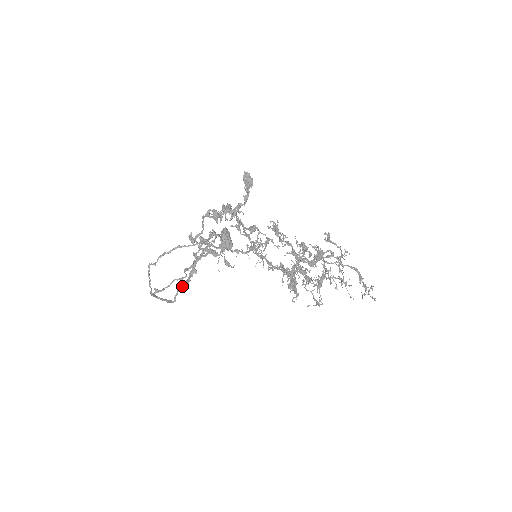
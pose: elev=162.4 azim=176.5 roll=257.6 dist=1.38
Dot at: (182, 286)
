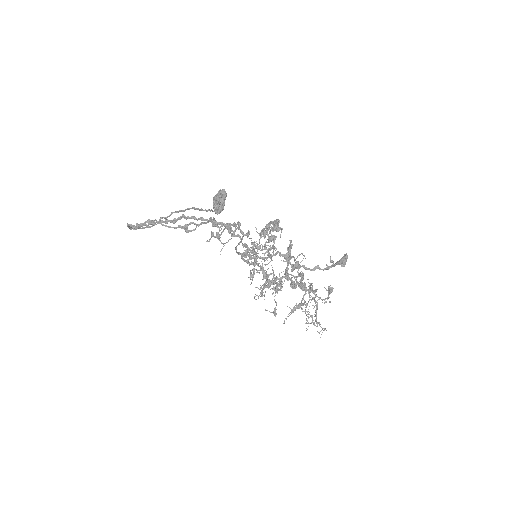
Dot at: occluded
